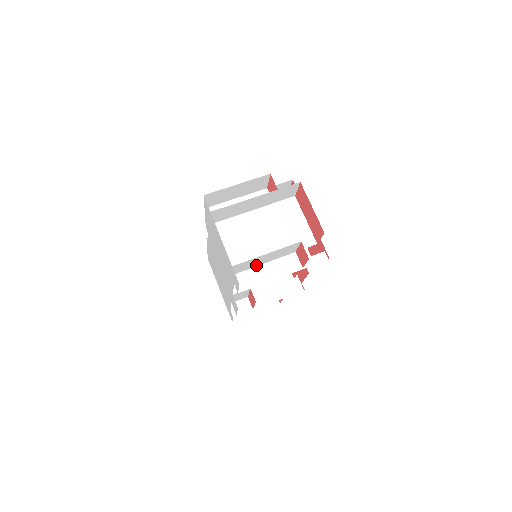
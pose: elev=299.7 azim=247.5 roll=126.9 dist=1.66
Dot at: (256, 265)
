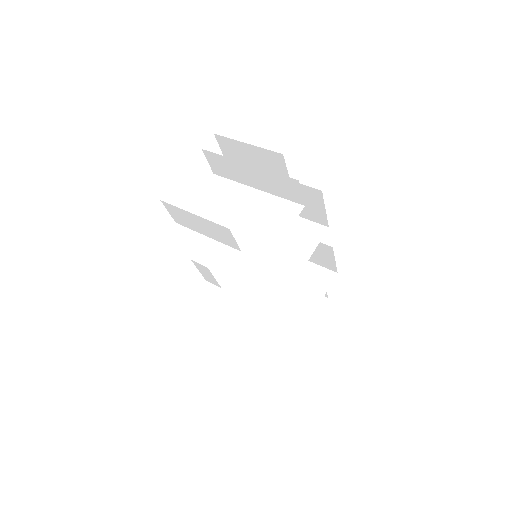
Dot at: (198, 230)
